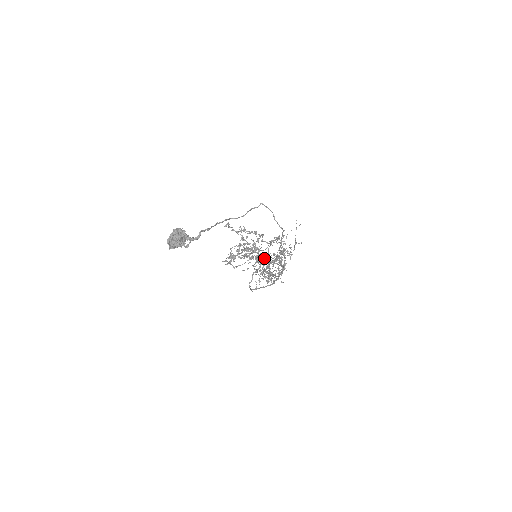
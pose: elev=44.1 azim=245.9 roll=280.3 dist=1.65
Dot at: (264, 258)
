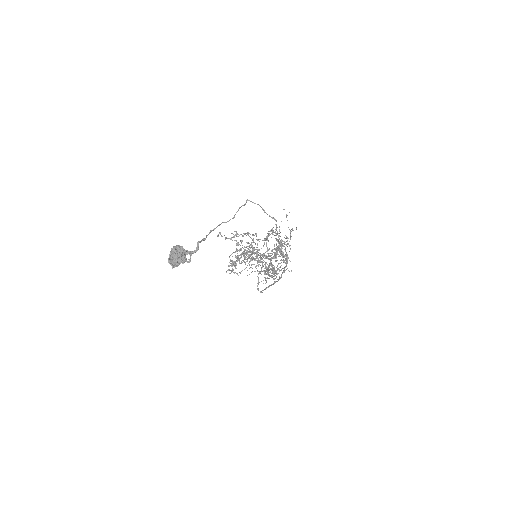
Dot at: occluded
